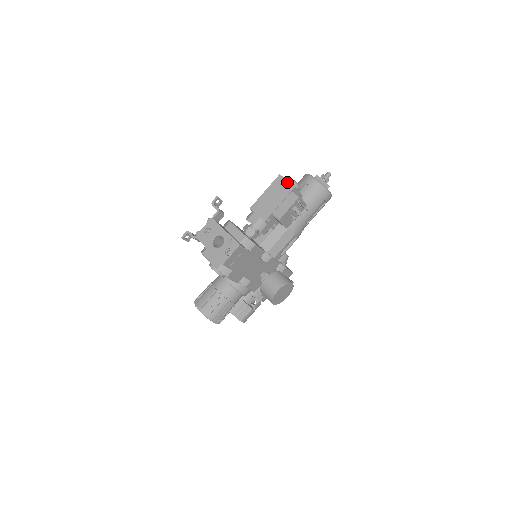
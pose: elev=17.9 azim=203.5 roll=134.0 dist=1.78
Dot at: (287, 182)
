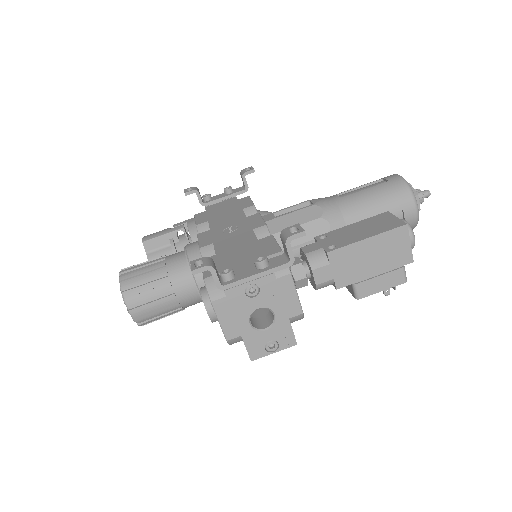
Dot at: (408, 246)
